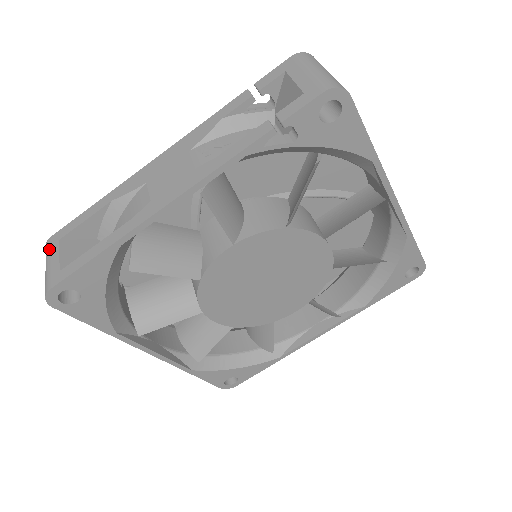
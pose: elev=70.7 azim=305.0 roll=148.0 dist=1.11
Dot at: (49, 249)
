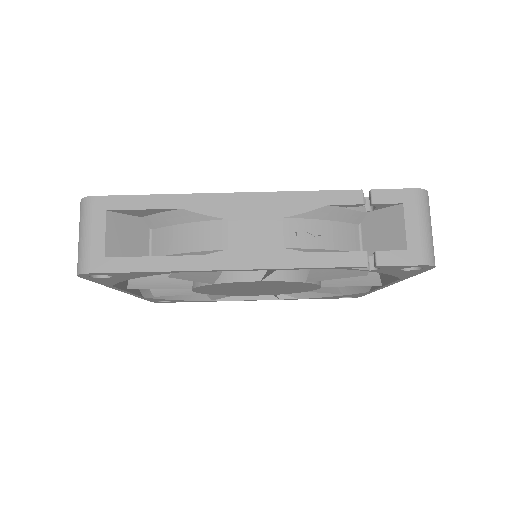
Dot at: (91, 214)
